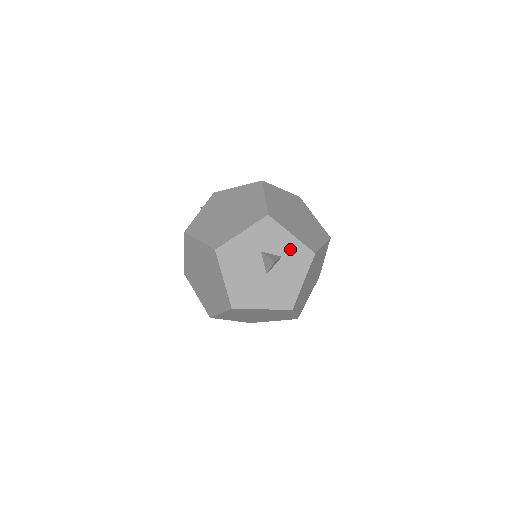
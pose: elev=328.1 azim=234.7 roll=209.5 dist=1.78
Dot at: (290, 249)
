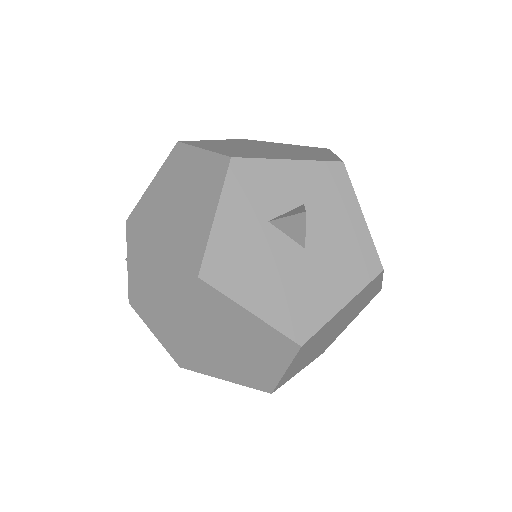
Dot at: (305, 184)
